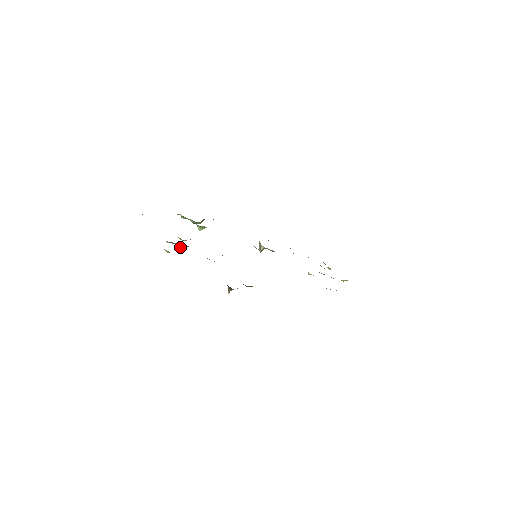
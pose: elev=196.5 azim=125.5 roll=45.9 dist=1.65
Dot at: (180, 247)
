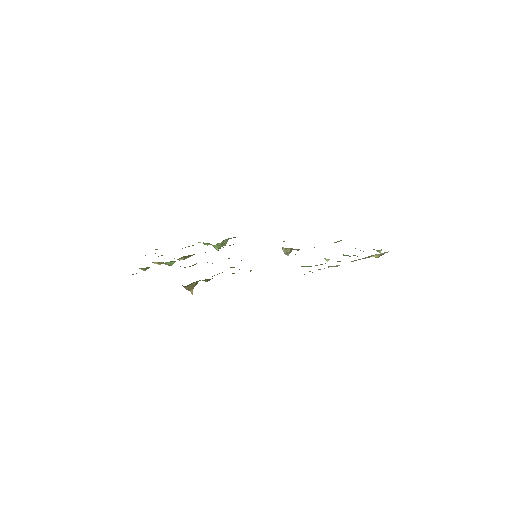
Dot at: (168, 265)
